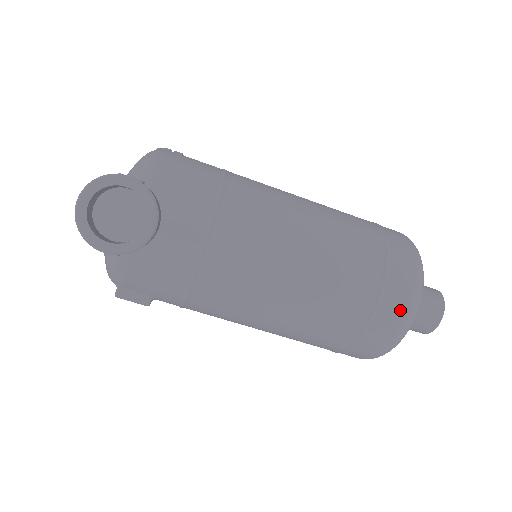
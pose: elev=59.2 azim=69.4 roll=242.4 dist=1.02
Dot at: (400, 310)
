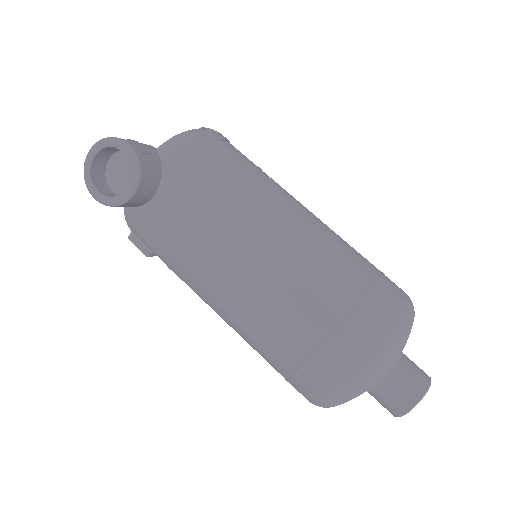
Dot at: (338, 371)
